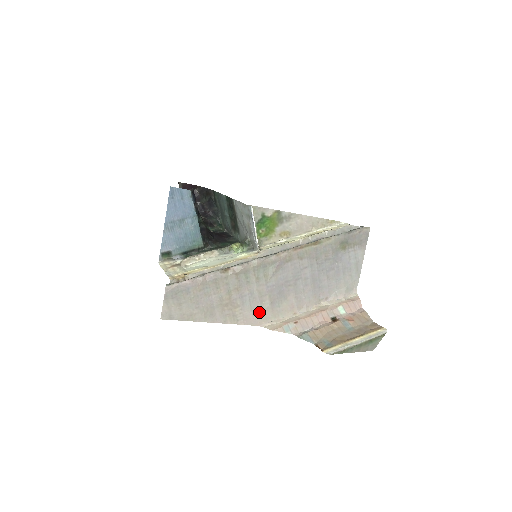
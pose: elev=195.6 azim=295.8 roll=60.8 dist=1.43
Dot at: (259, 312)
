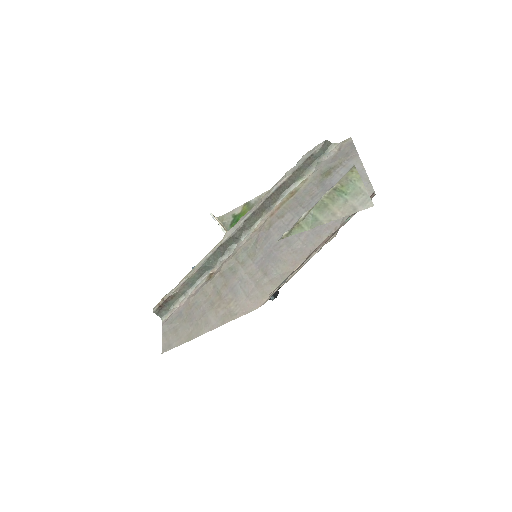
Dot at: (256, 292)
